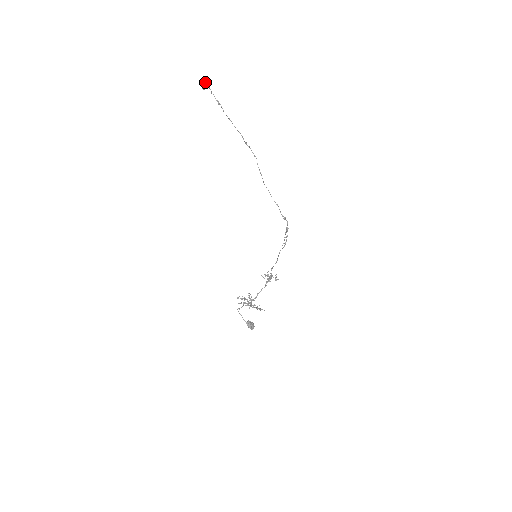
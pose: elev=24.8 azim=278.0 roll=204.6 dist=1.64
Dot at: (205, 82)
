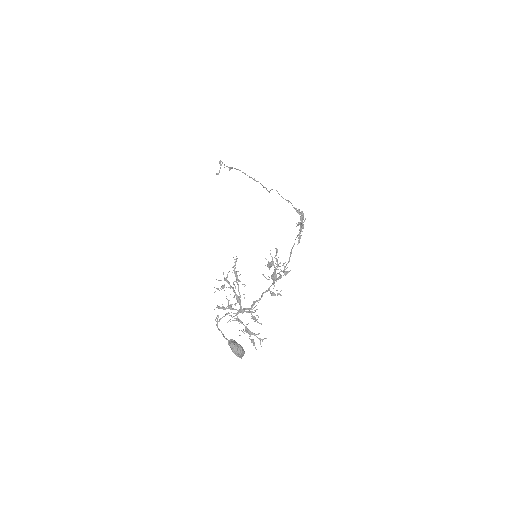
Dot at: (219, 162)
